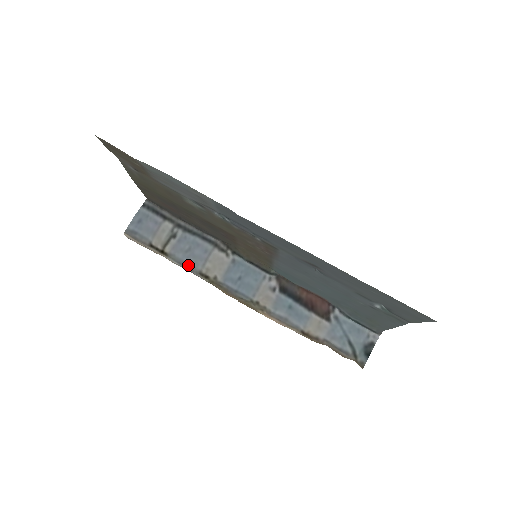
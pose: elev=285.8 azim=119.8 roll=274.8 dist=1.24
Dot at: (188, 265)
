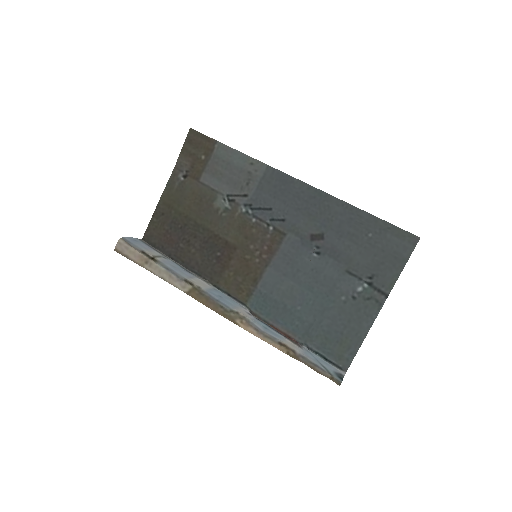
Dot at: (175, 272)
